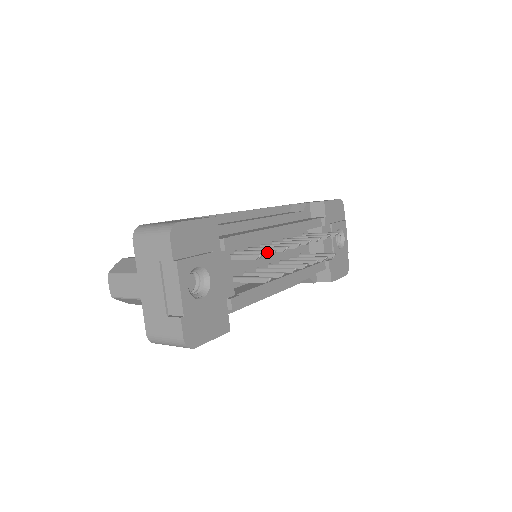
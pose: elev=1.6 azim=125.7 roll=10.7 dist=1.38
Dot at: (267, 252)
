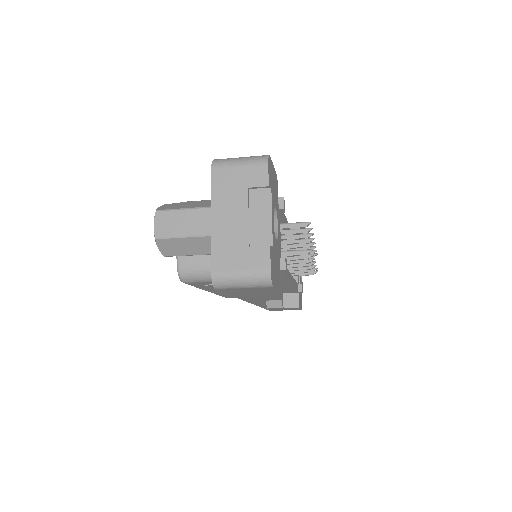
Dot at: (303, 229)
